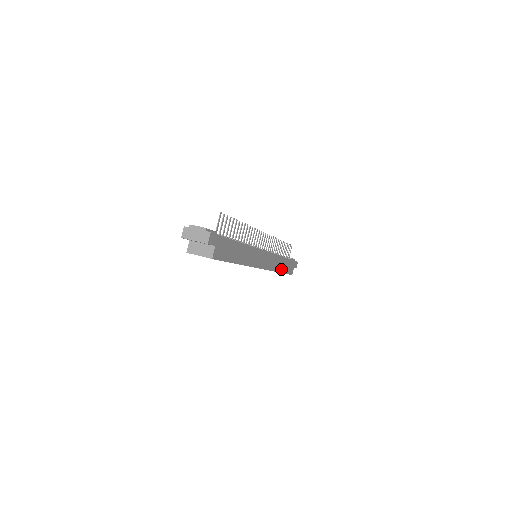
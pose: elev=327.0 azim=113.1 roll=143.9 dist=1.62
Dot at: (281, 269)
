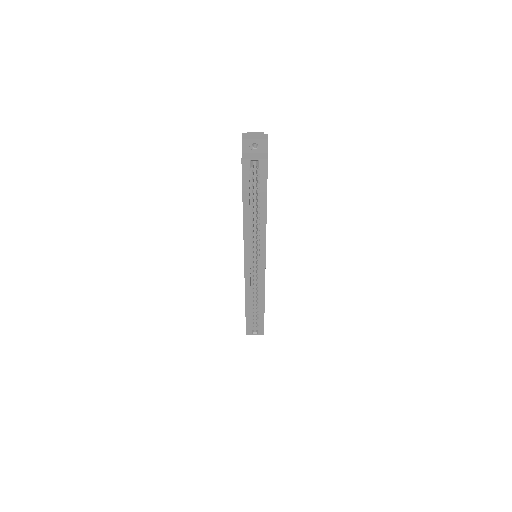
Dot at: occluded
